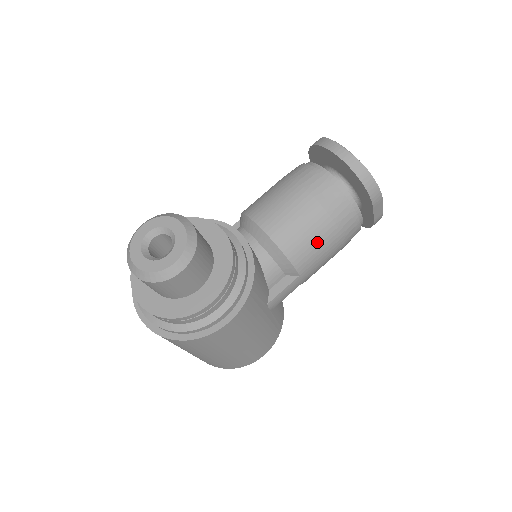
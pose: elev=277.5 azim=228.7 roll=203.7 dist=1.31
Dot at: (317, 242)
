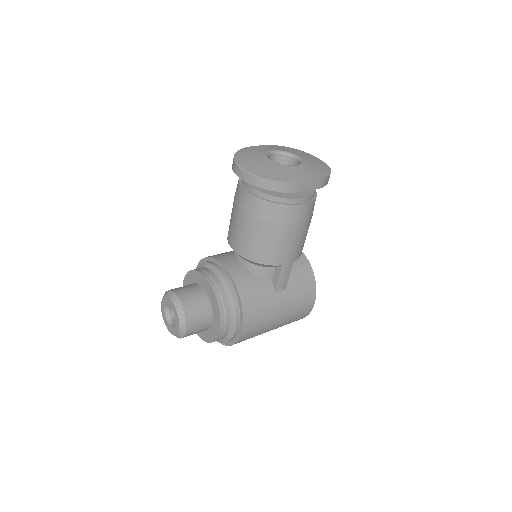
Dot at: (273, 242)
